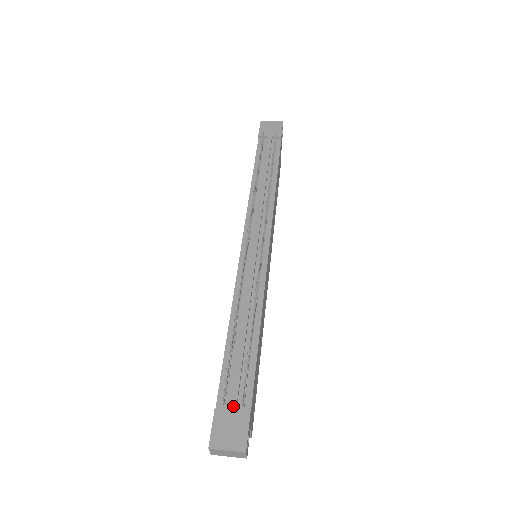
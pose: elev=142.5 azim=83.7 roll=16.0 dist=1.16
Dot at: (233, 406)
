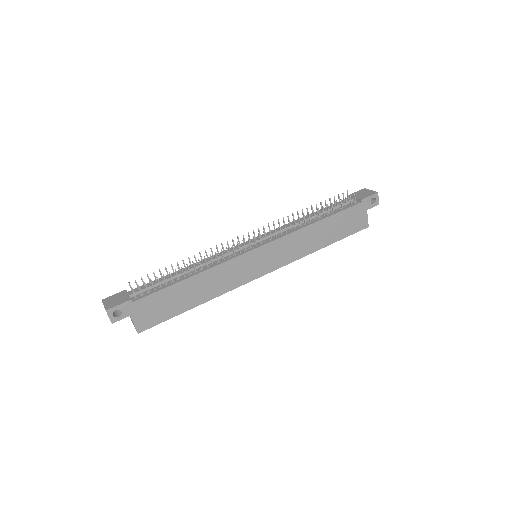
Dot at: (131, 293)
